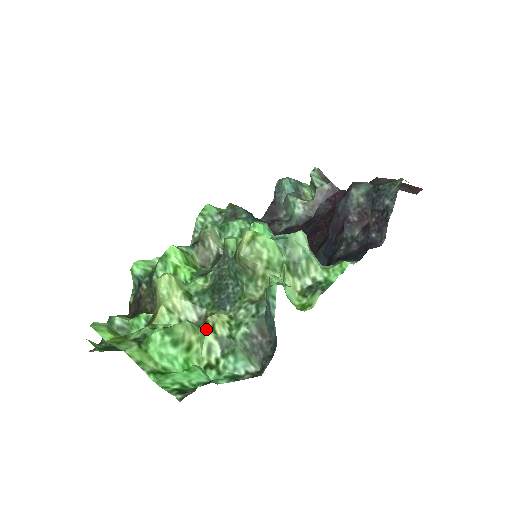
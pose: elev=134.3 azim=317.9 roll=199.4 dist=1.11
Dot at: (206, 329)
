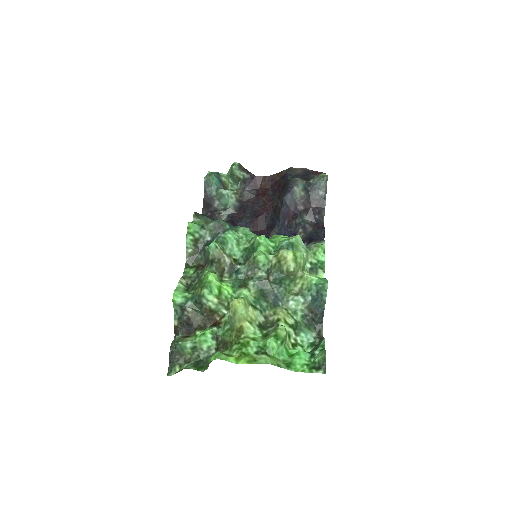
Dot at: (283, 324)
